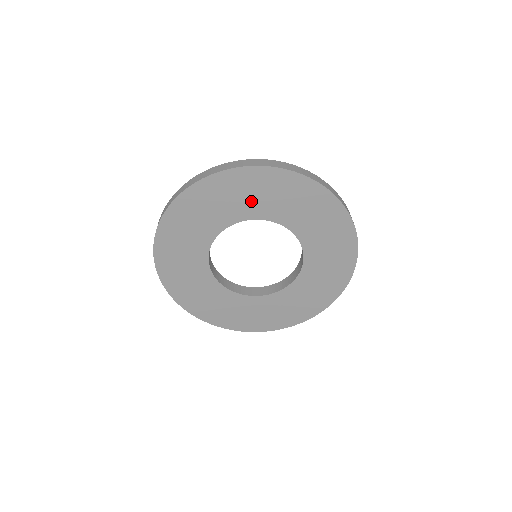
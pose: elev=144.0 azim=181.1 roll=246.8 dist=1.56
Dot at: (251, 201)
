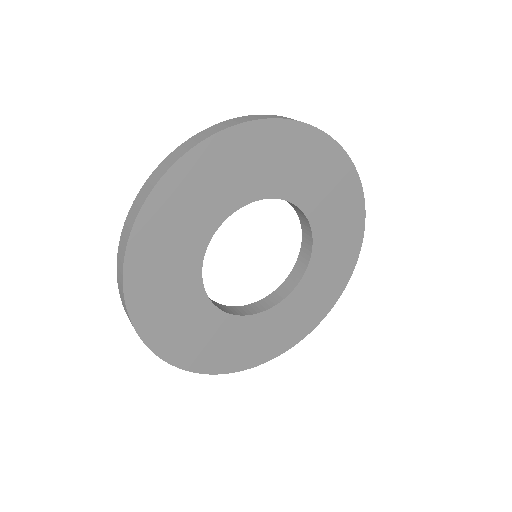
Dot at: (245, 176)
